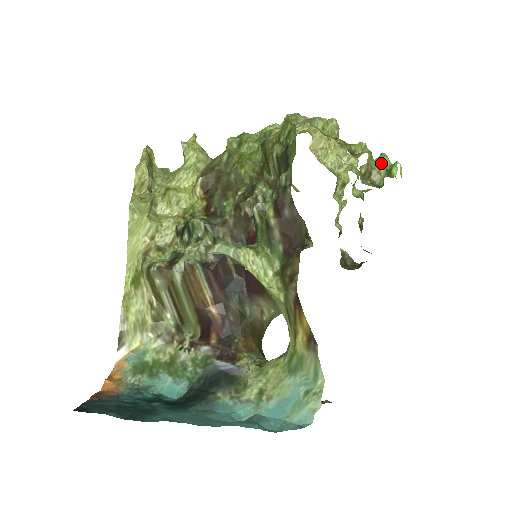
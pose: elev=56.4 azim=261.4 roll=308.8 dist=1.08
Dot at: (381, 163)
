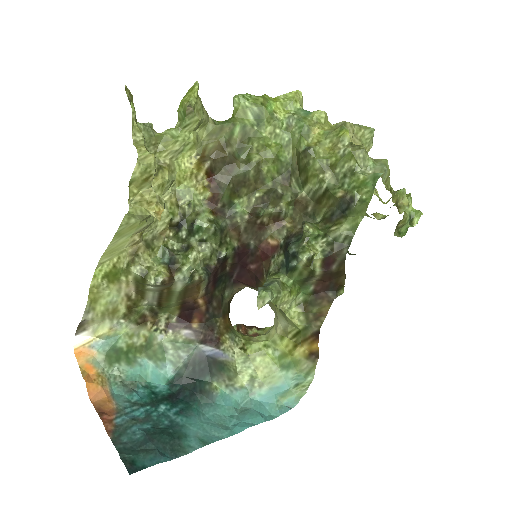
Dot at: occluded
